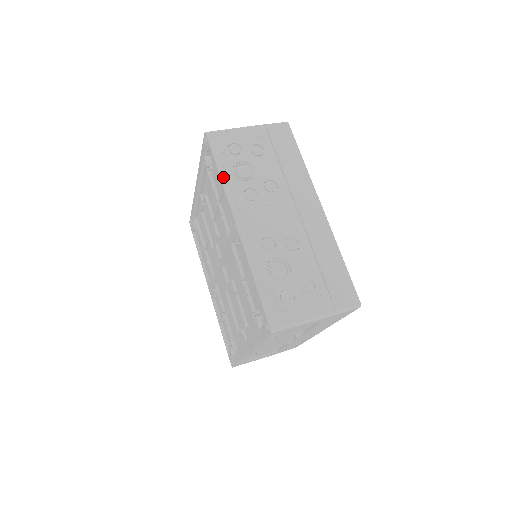
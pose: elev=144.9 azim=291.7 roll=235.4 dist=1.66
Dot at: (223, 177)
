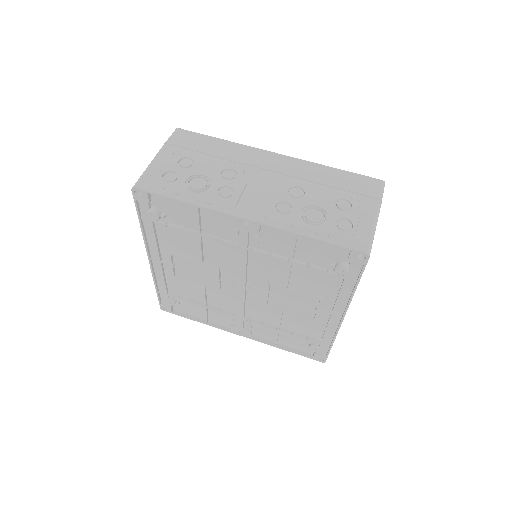
Dot at: (190, 201)
